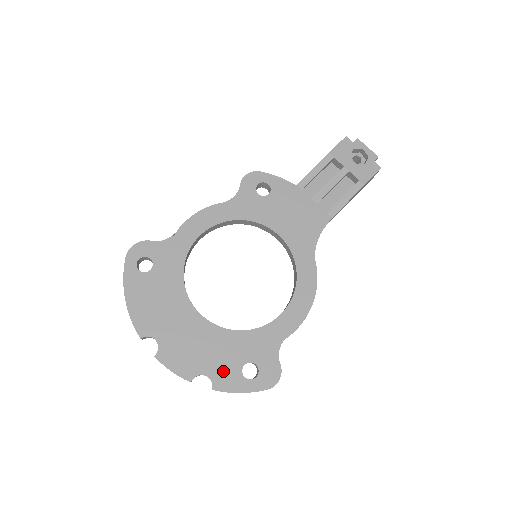
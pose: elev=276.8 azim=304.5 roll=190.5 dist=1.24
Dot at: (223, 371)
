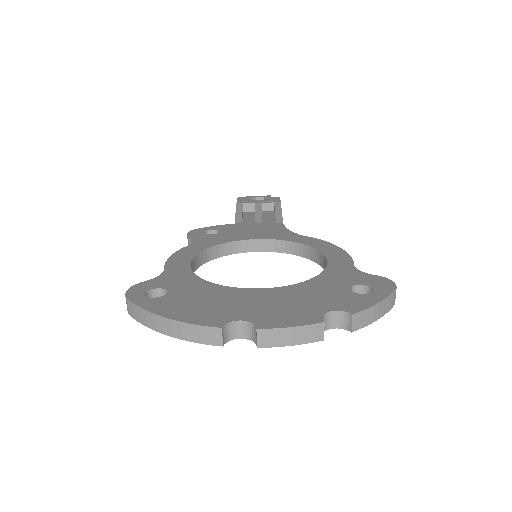
Dot at: (340, 301)
